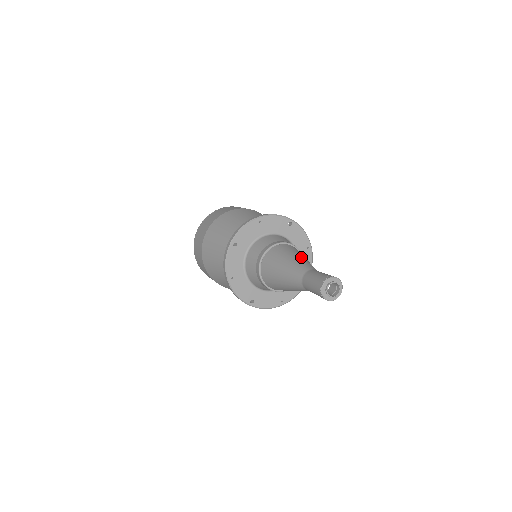
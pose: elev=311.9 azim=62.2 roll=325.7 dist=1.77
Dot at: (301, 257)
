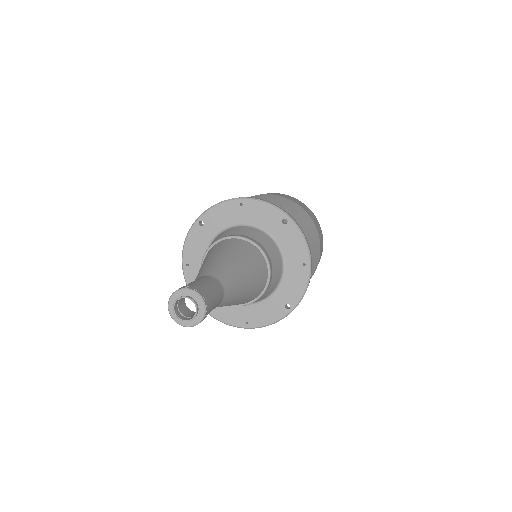
Dot at: (232, 259)
